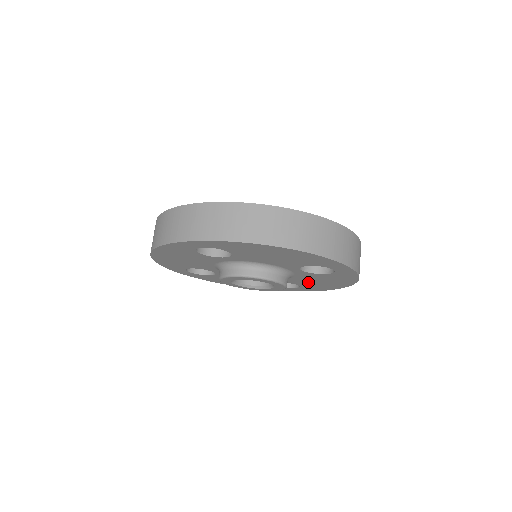
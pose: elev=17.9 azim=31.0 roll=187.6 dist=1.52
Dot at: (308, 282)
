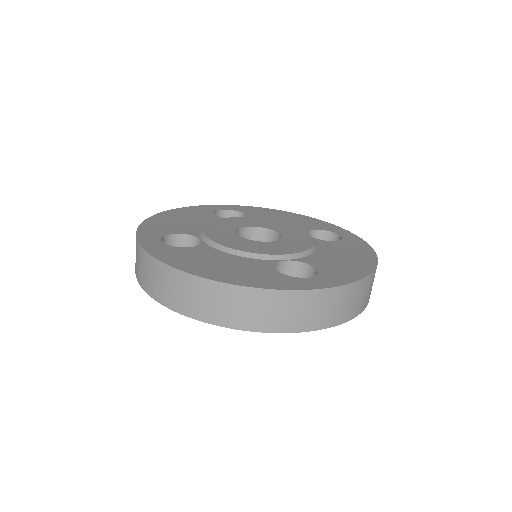
Dot at: occluded
